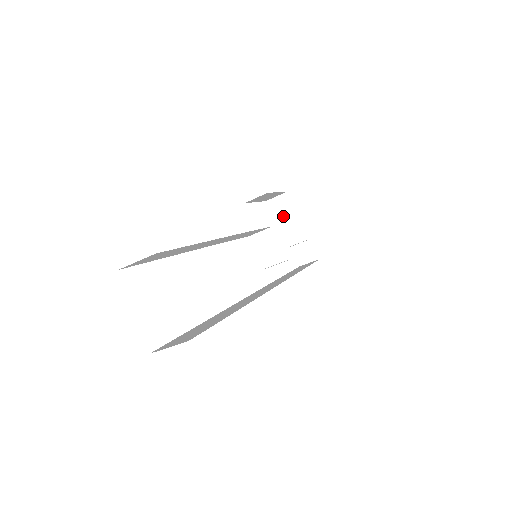
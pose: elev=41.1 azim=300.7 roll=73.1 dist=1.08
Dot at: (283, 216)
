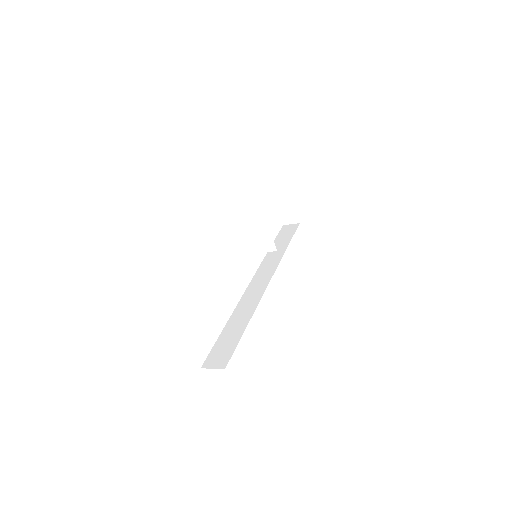
Dot at: (275, 194)
